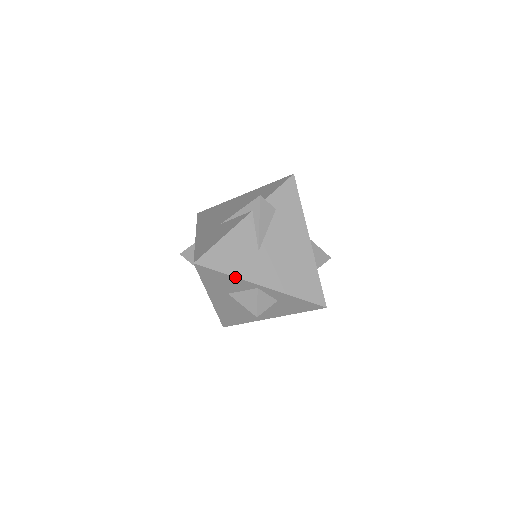
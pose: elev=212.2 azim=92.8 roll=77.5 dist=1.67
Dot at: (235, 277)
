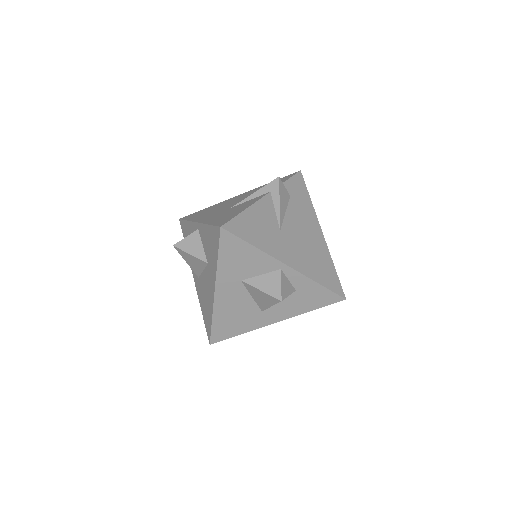
Dot at: (261, 251)
